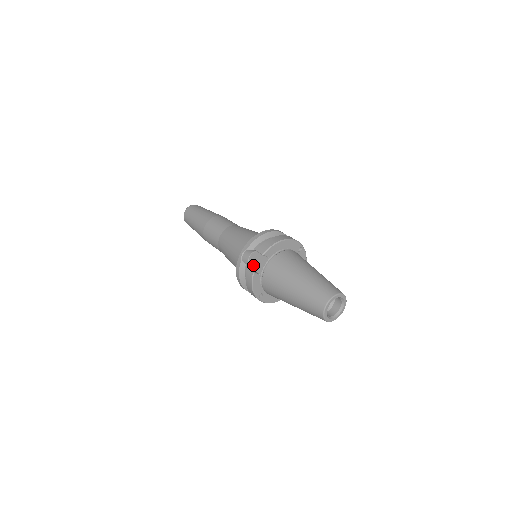
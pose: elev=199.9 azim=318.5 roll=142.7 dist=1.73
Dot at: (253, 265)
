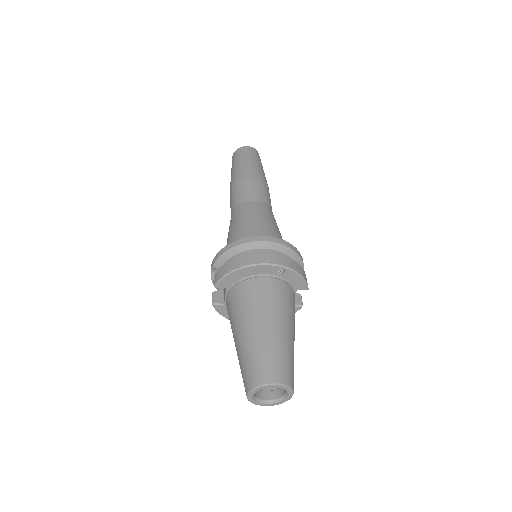
Dot at: occluded
